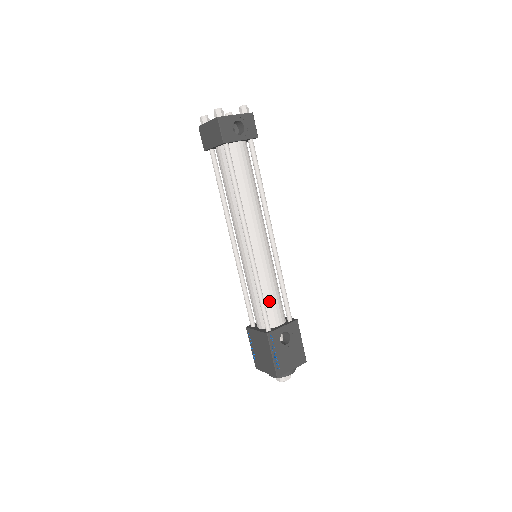
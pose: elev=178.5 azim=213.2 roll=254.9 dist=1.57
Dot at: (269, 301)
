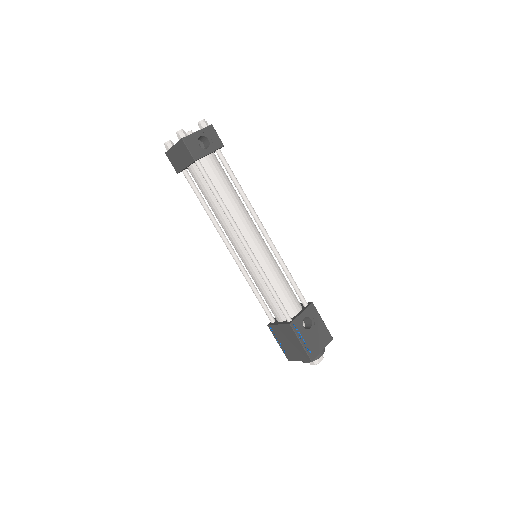
Dot at: (282, 293)
